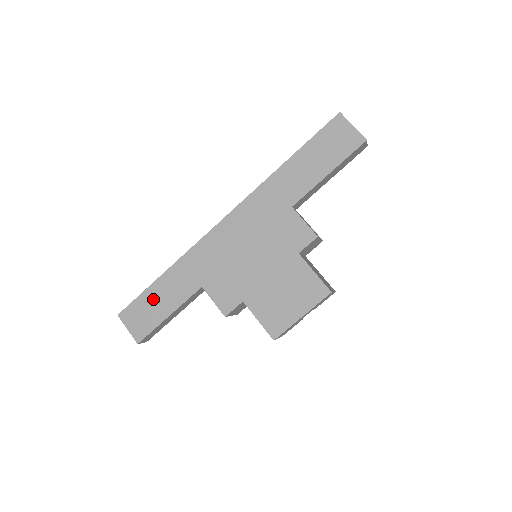
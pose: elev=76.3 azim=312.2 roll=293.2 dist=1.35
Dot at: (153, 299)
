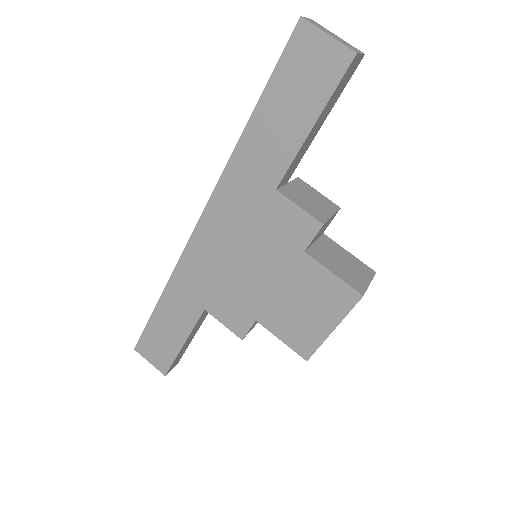
Dot at: (160, 329)
